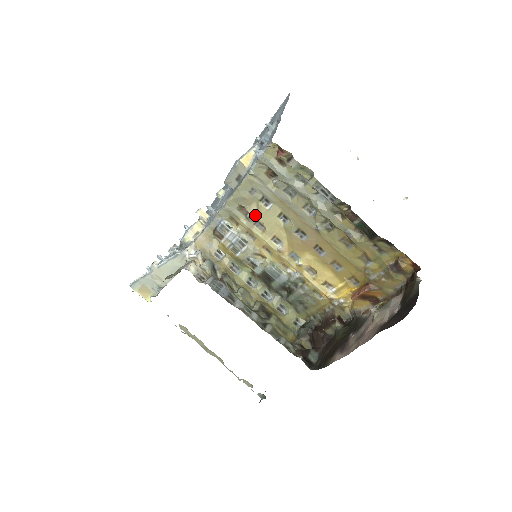
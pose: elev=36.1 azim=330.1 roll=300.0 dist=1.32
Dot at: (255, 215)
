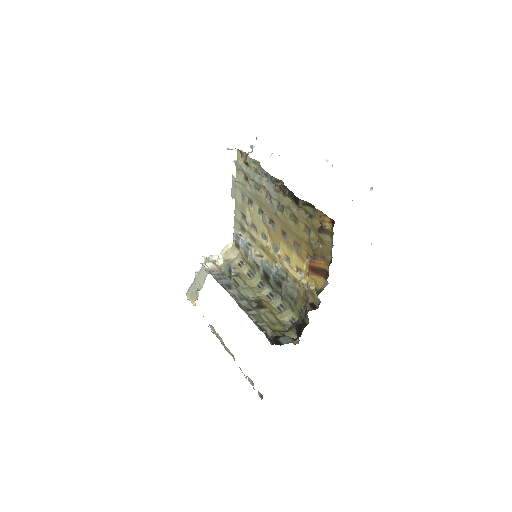
Dot at: (249, 218)
